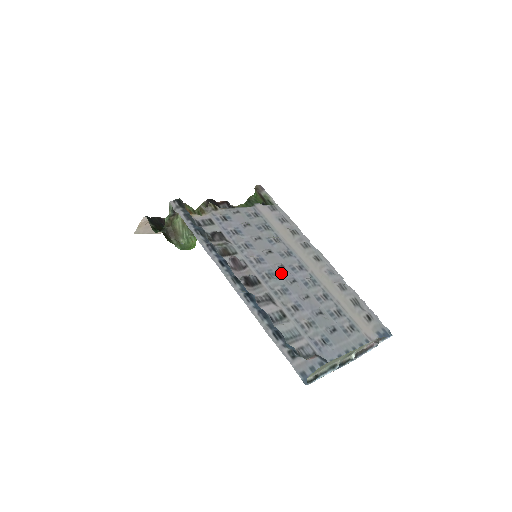
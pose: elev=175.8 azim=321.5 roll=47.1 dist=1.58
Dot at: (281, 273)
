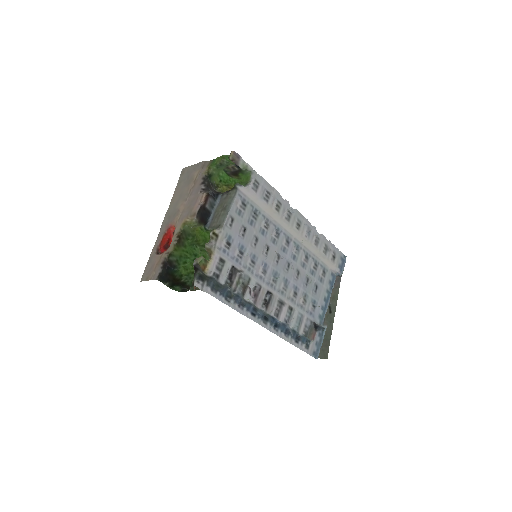
Dot at: (279, 266)
